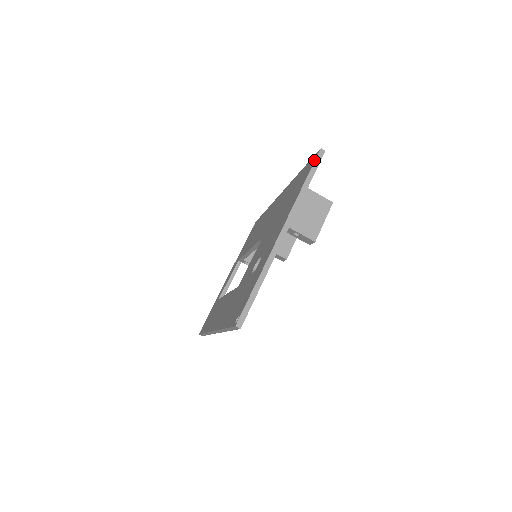
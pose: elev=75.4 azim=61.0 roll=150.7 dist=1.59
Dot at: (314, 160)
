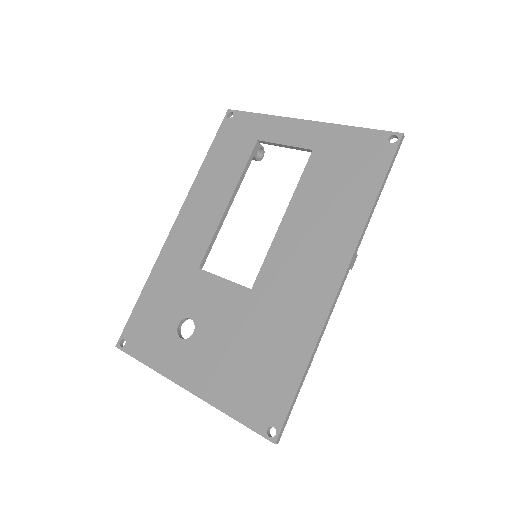
Dot at: (262, 432)
